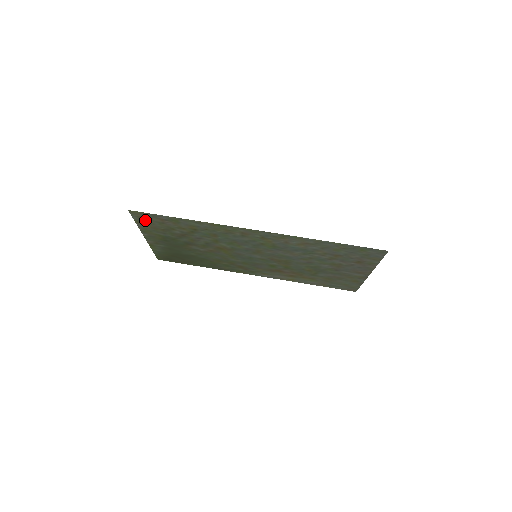
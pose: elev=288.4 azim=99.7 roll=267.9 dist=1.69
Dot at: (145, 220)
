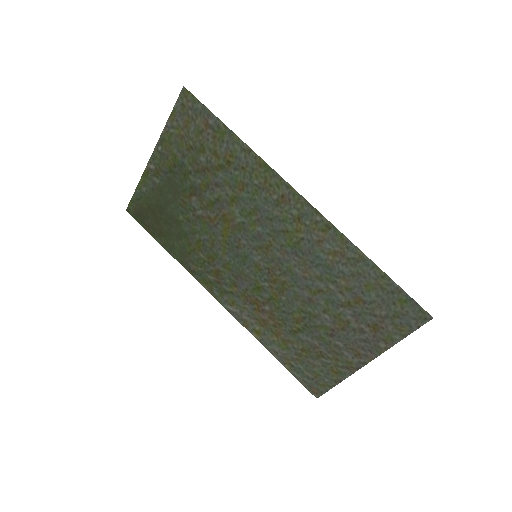
Dot at: (185, 117)
